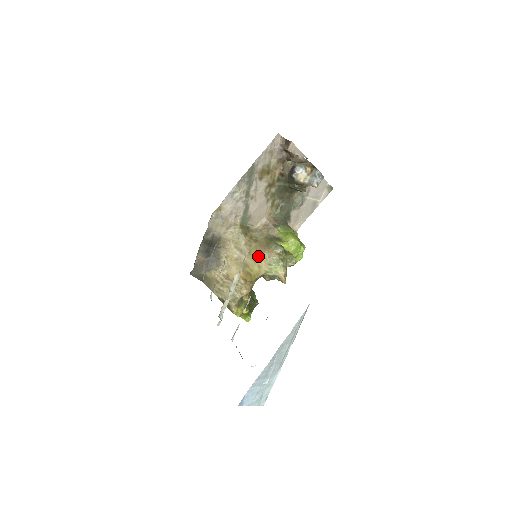
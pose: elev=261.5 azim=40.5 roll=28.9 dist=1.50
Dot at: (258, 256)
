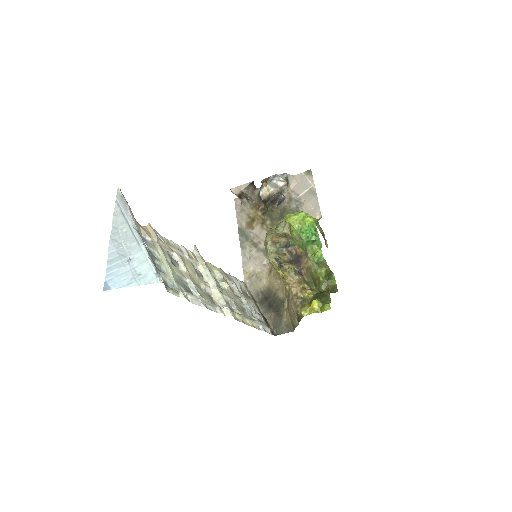
Dot at: occluded
